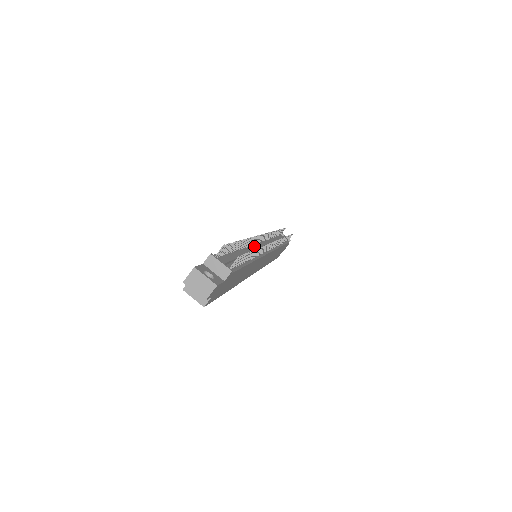
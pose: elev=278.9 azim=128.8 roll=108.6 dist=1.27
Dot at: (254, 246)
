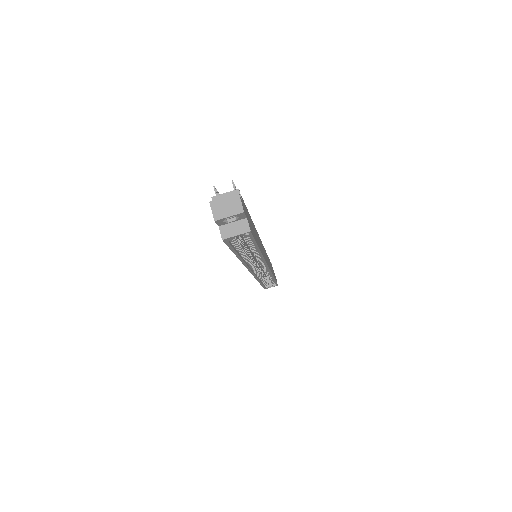
Dot at: occluded
